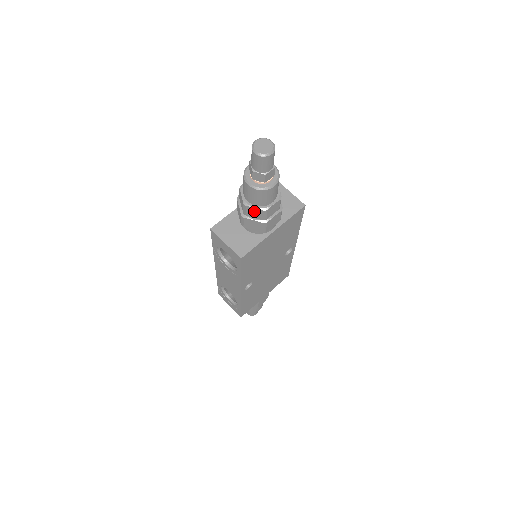
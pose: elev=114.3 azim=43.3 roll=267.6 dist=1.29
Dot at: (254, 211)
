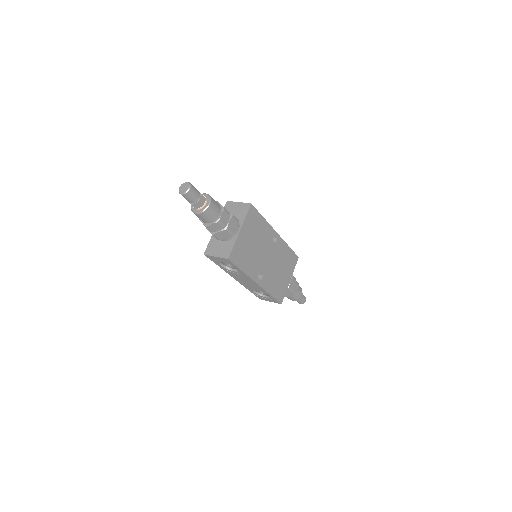
Dot at: (214, 226)
